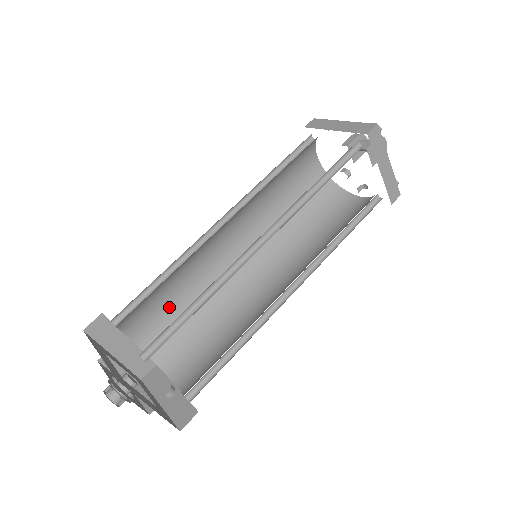
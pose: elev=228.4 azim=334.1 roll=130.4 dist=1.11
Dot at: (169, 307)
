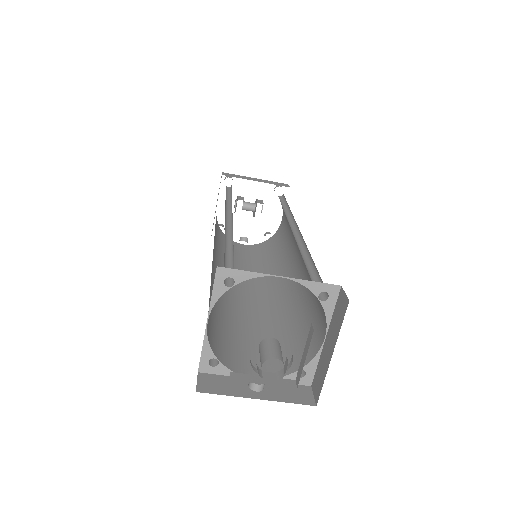
Dot at: occluded
